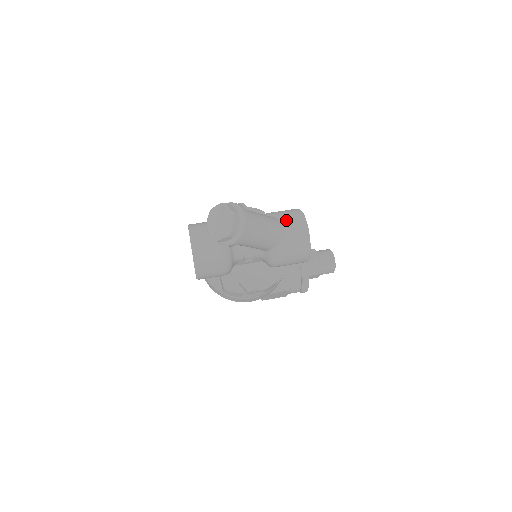
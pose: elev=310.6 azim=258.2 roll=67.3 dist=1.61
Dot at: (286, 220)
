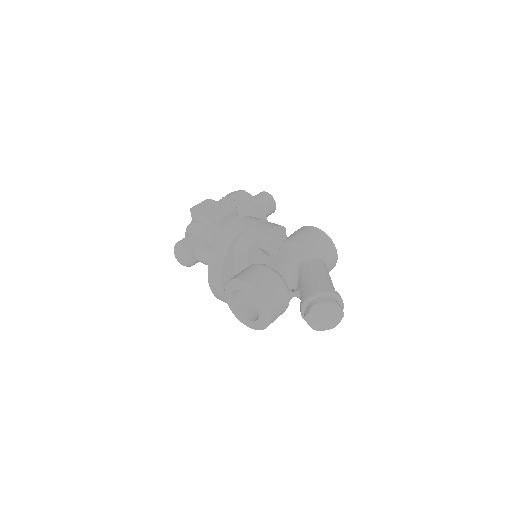
Dot at: (327, 258)
